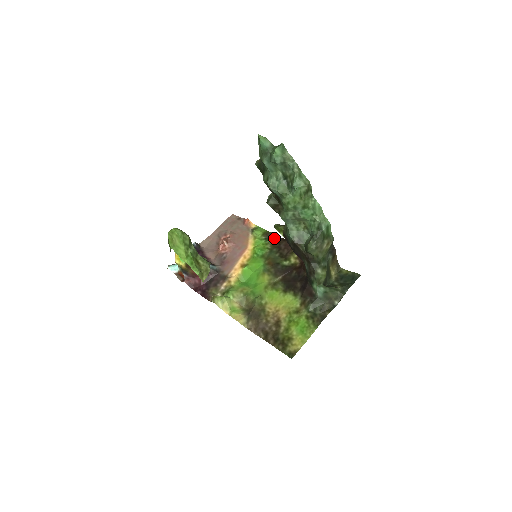
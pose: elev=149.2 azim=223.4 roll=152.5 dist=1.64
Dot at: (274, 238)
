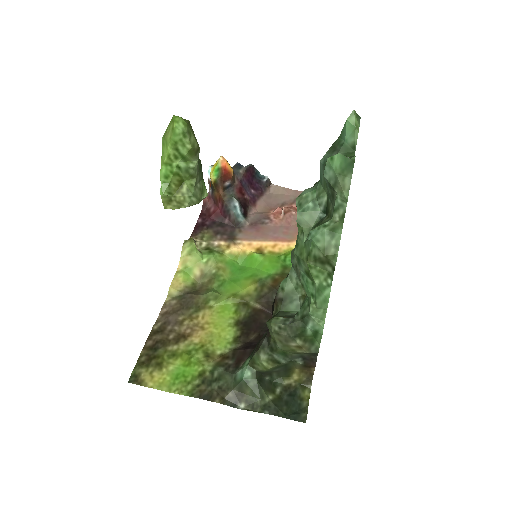
Dot at: occluded
